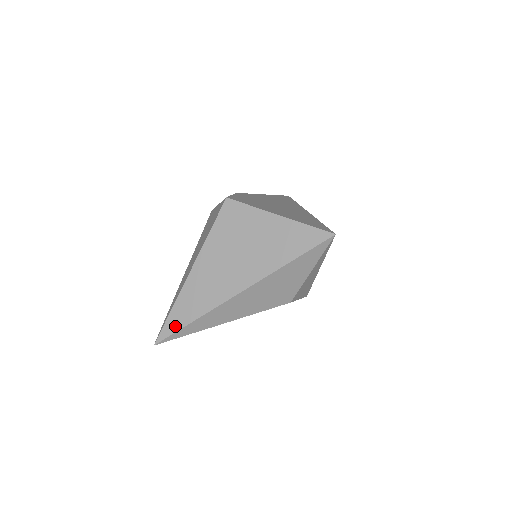
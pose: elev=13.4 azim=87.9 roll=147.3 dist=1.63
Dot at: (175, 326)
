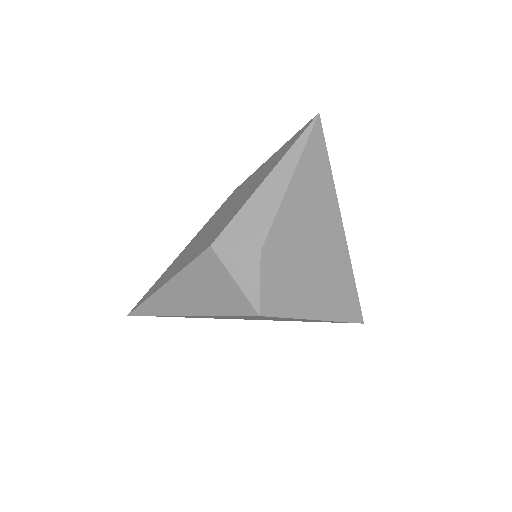
Dot at: occluded
